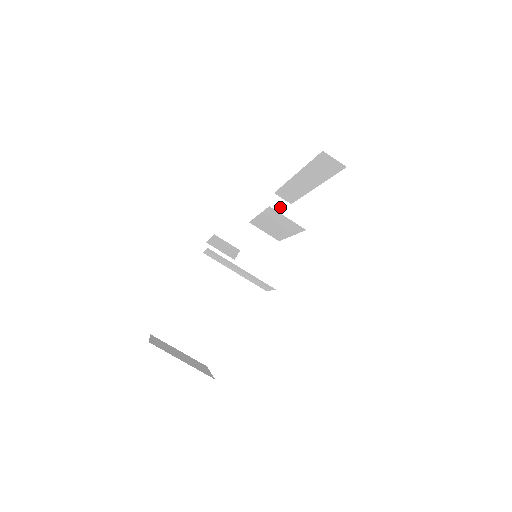
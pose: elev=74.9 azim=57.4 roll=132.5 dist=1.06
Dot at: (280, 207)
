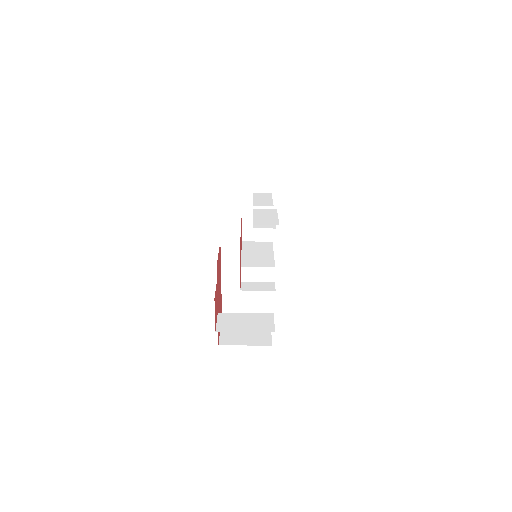
Dot at: (265, 158)
